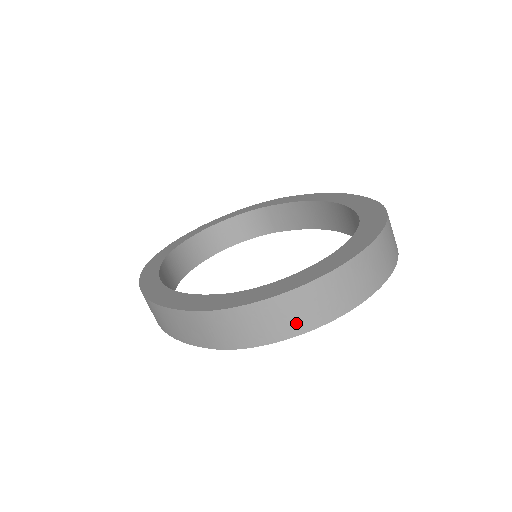
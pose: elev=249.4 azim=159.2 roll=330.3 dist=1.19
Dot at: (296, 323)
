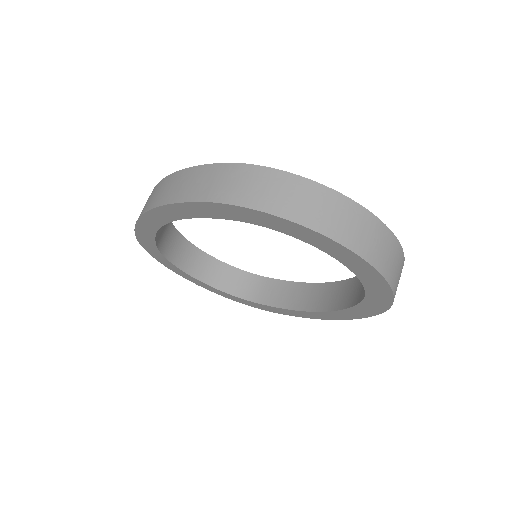
Dot at: (308, 213)
